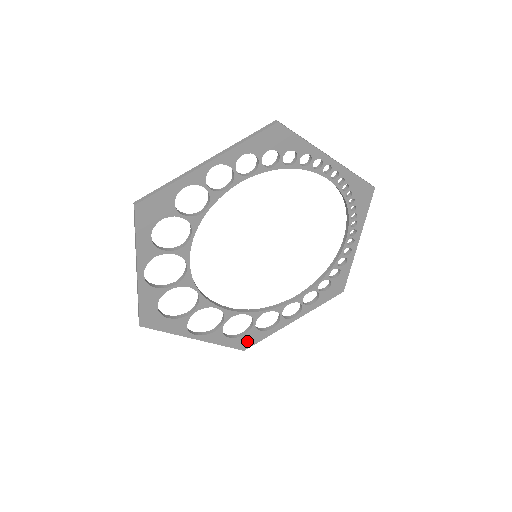
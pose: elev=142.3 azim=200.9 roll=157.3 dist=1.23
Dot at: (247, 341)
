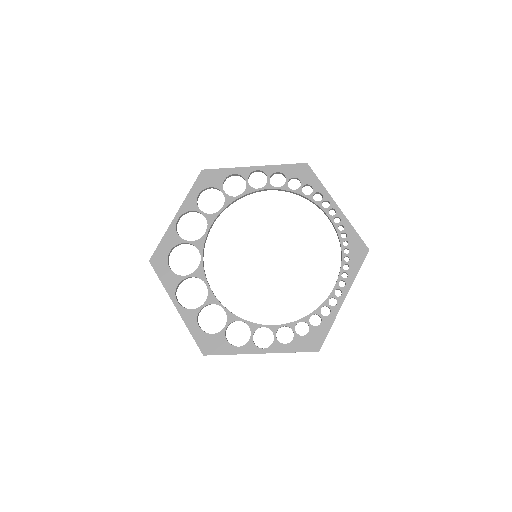
Dot at: (211, 345)
